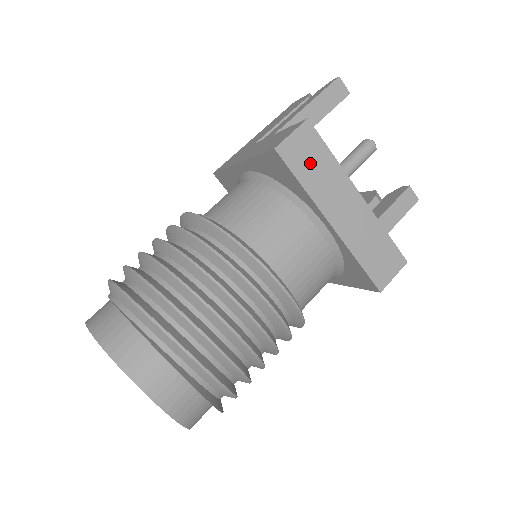
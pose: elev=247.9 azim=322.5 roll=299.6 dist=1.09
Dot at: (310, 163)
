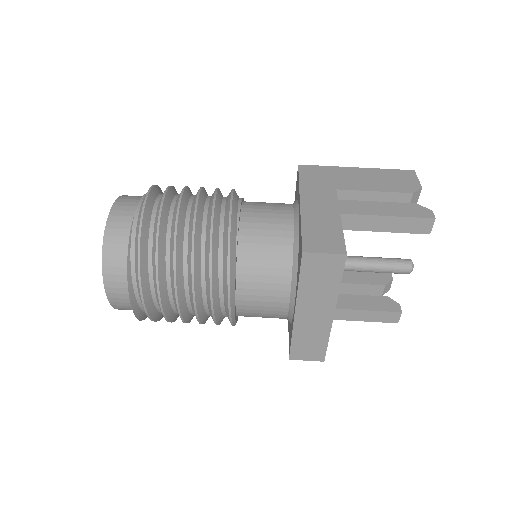
Dot at: (319, 276)
